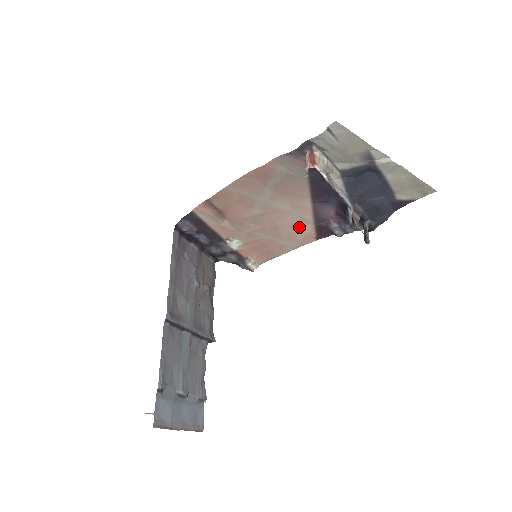
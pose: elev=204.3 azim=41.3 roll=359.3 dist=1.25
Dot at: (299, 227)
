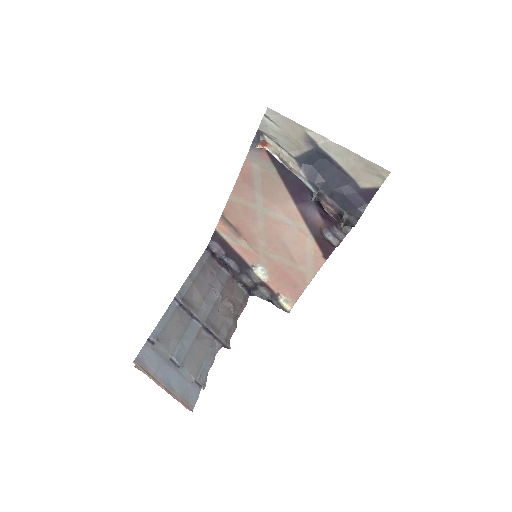
Dot at: (303, 243)
